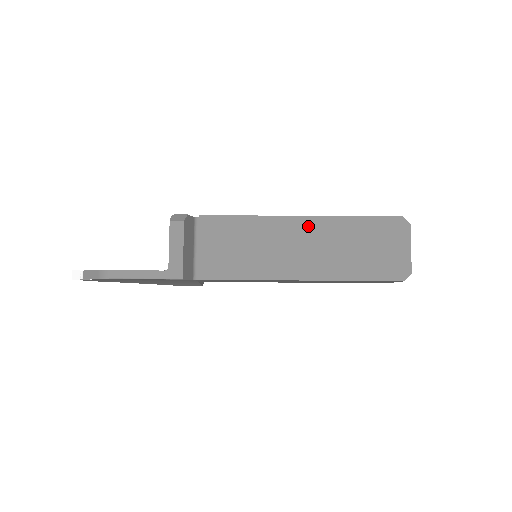
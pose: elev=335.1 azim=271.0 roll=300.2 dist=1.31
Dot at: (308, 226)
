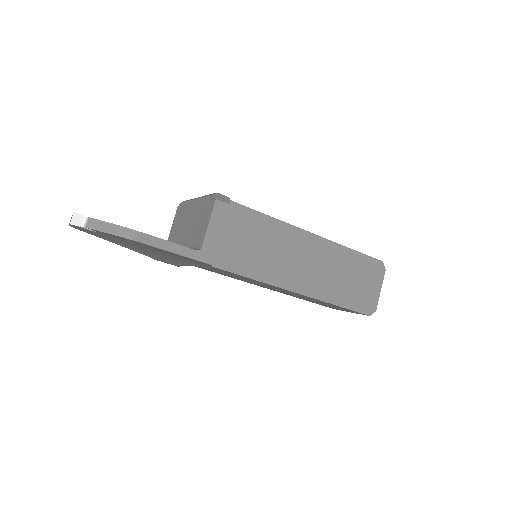
Dot at: (318, 245)
